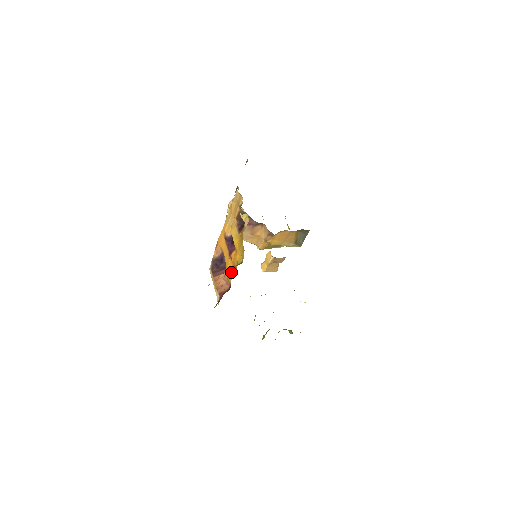
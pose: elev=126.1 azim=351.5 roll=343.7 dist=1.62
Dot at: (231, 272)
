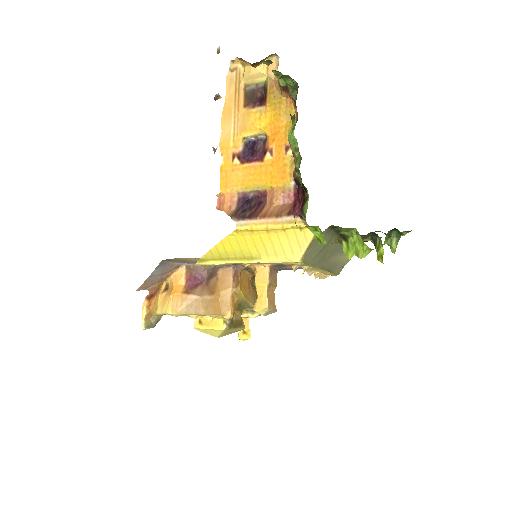
Dot at: (285, 164)
